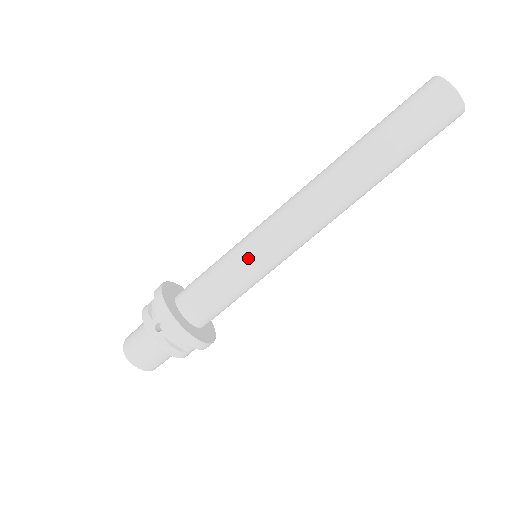
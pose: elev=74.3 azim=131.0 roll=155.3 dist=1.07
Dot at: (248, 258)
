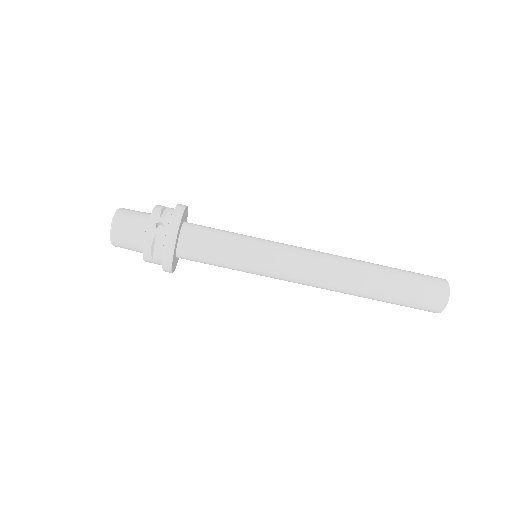
Dot at: (255, 251)
